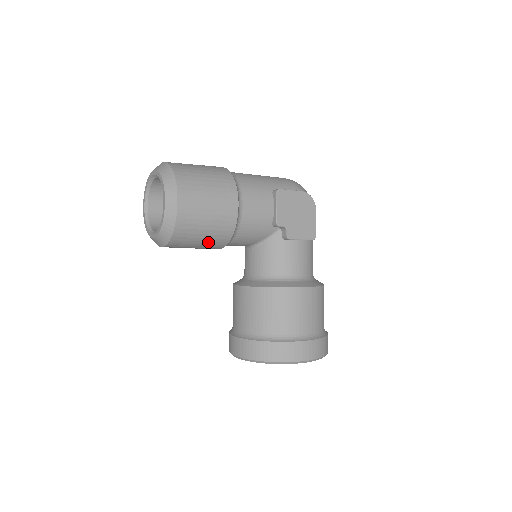
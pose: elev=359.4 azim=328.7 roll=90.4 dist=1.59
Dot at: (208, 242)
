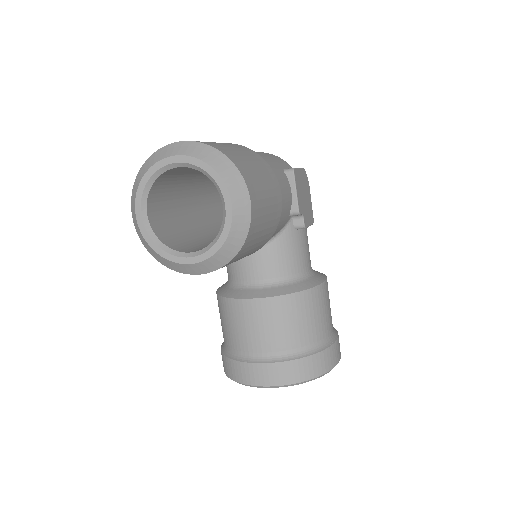
Dot at: (250, 252)
